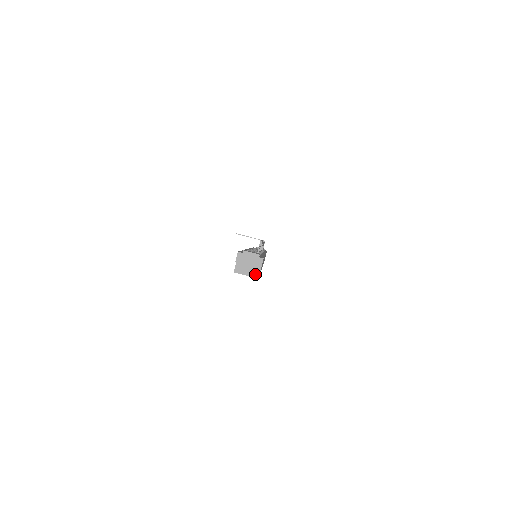
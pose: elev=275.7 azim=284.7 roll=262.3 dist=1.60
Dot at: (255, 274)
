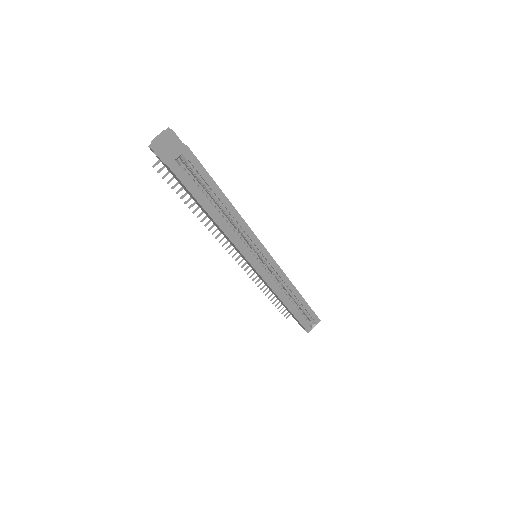
Dot at: (183, 149)
